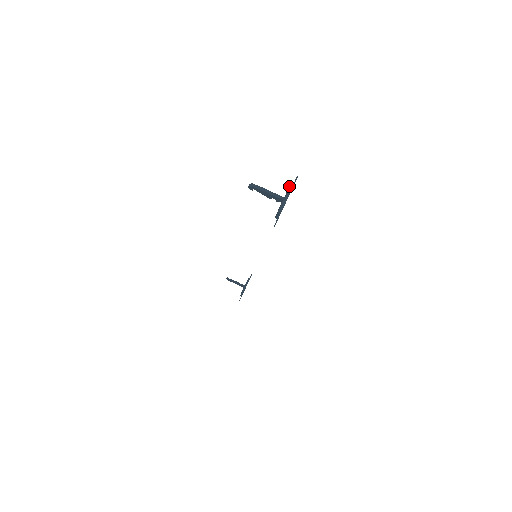
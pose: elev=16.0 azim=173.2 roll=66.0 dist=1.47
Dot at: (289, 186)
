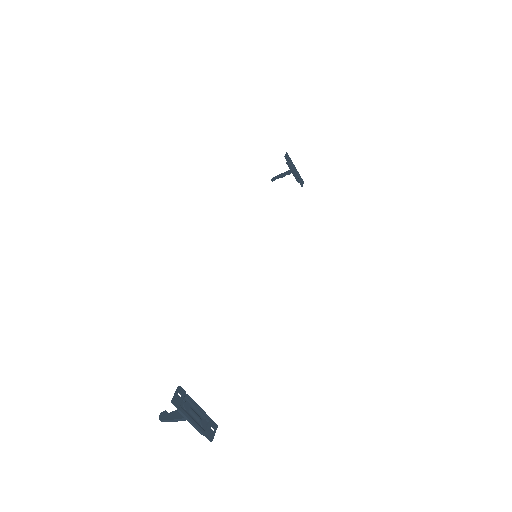
Dot at: occluded
